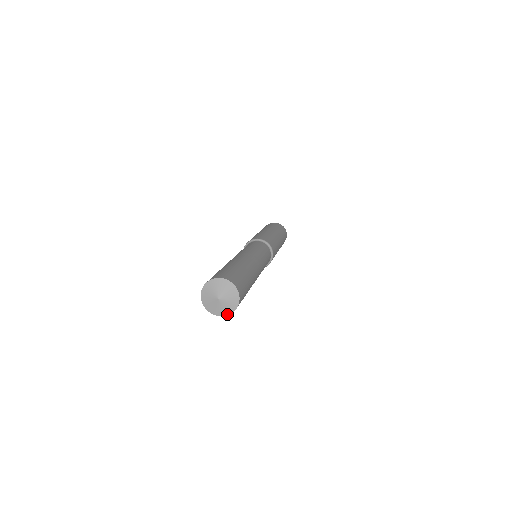
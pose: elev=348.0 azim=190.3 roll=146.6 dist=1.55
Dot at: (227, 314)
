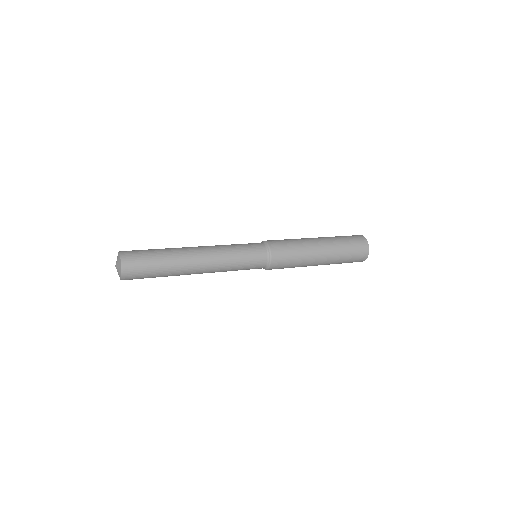
Dot at: occluded
